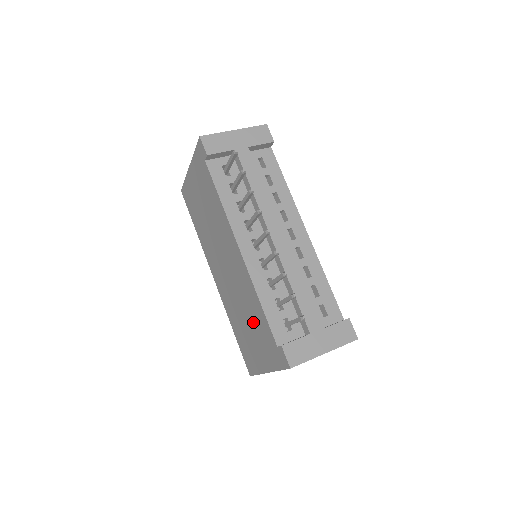
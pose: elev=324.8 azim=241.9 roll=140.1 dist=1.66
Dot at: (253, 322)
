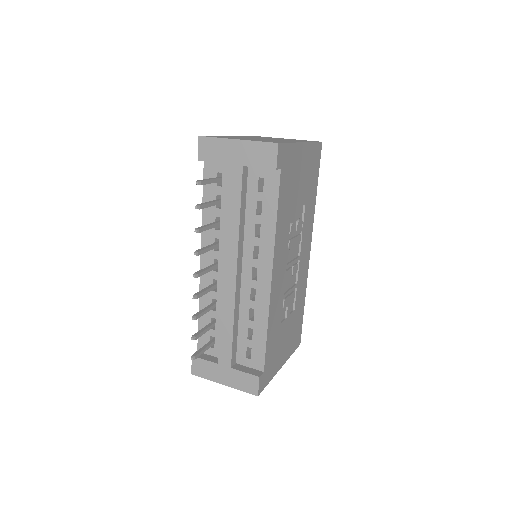
Dot at: occluded
